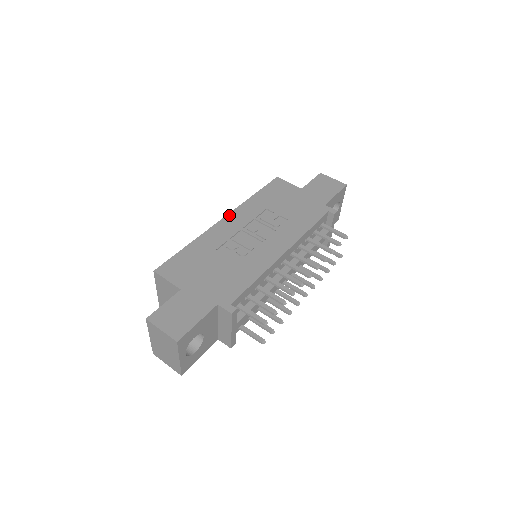
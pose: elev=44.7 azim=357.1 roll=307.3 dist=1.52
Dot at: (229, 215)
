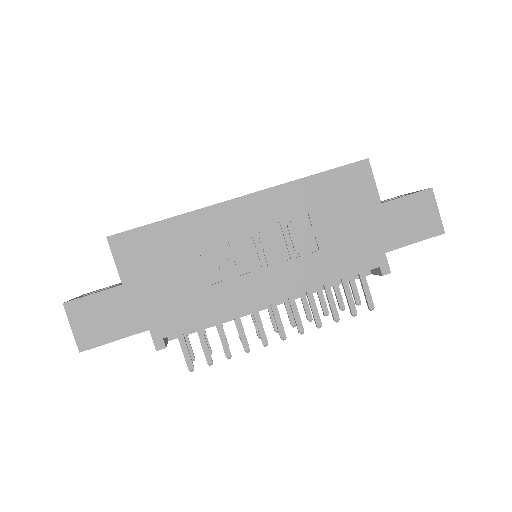
Dot at: (253, 196)
